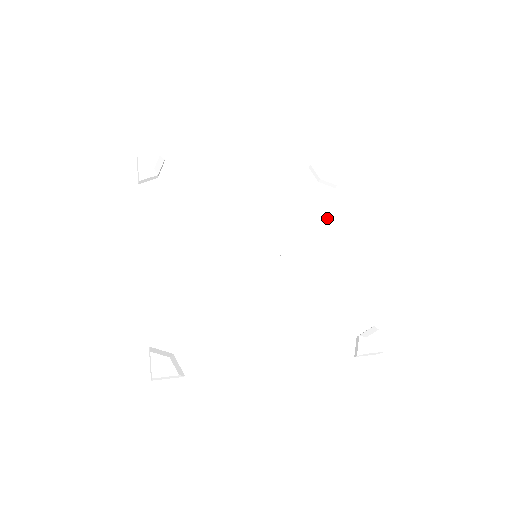
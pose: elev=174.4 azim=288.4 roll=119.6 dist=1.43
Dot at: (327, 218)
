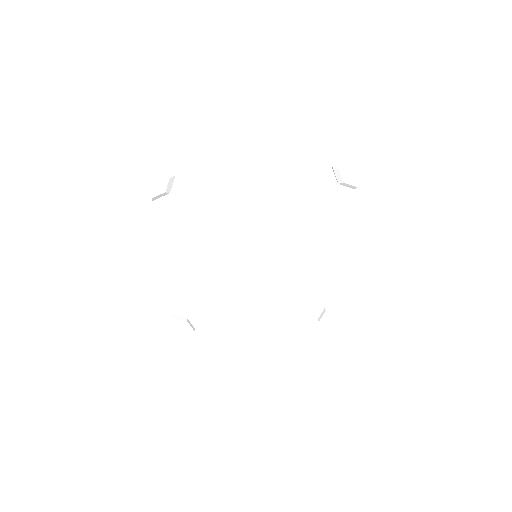
Dot at: (333, 219)
